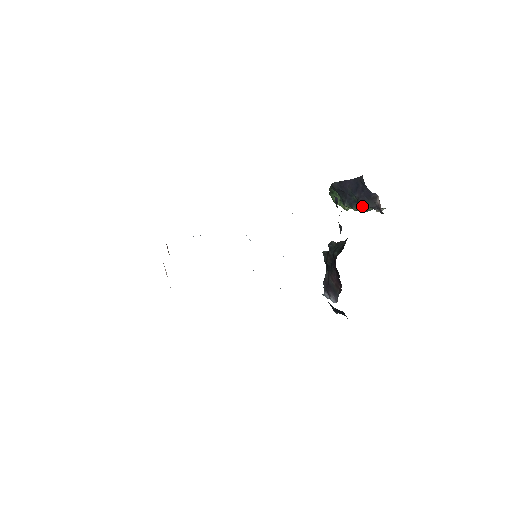
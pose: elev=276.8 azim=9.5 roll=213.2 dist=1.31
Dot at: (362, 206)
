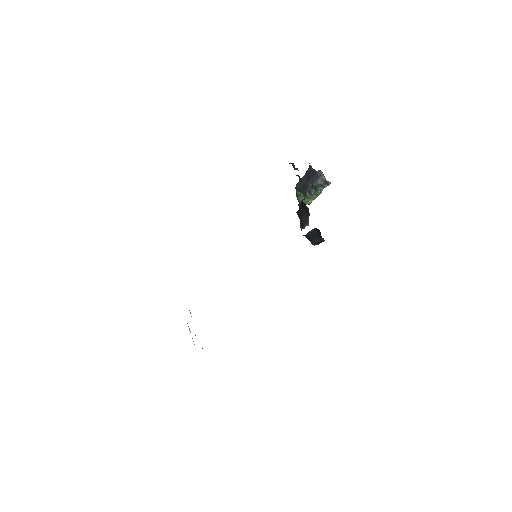
Dot at: (316, 188)
